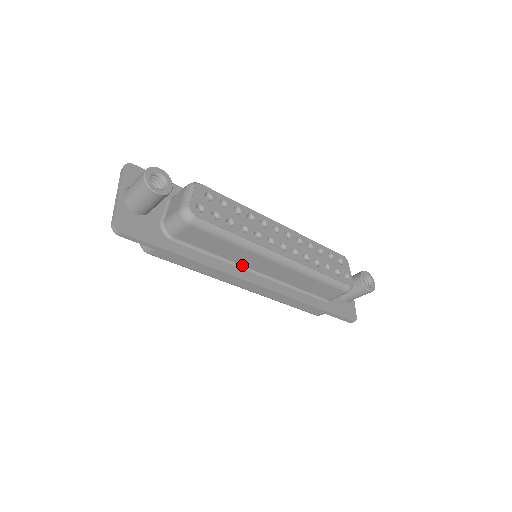
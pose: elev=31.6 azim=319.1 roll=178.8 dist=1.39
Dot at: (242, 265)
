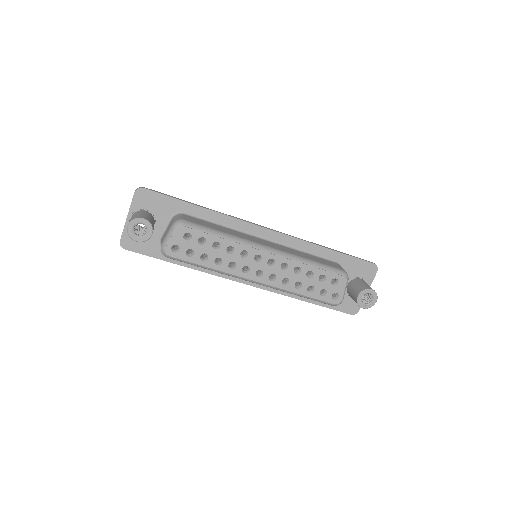
Dot at: occluded
